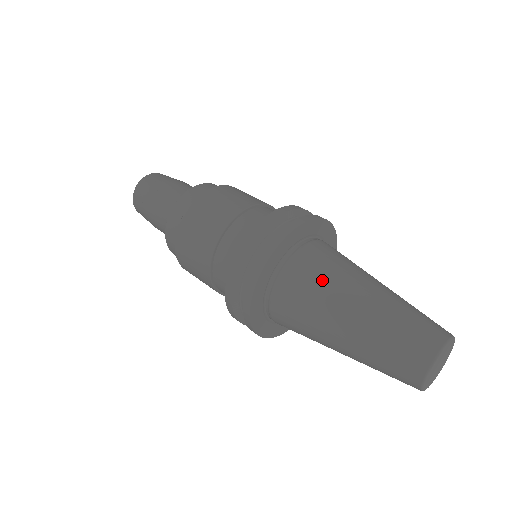
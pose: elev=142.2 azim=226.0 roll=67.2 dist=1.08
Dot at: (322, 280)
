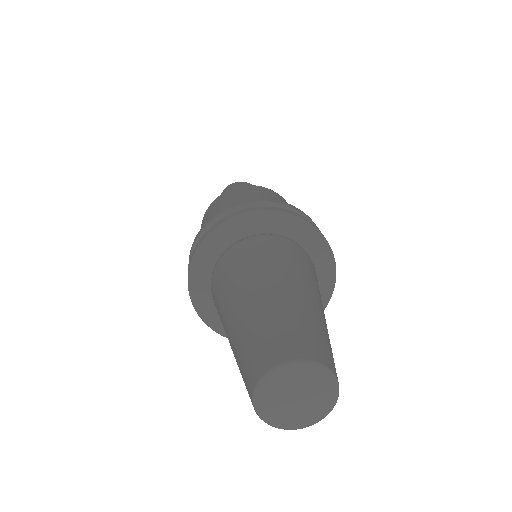
Dot at: (226, 281)
